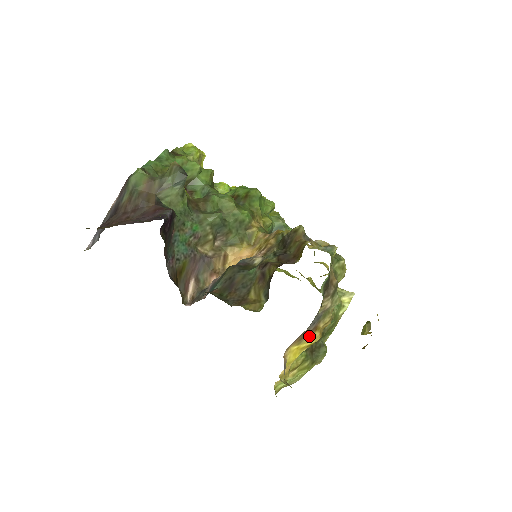
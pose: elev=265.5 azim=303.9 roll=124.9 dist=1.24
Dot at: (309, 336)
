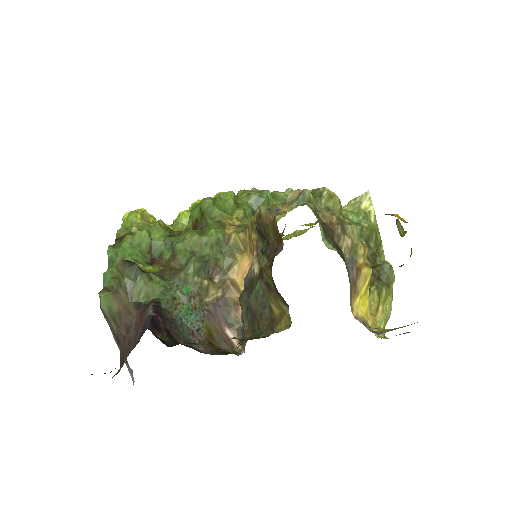
Dot at: (360, 280)
